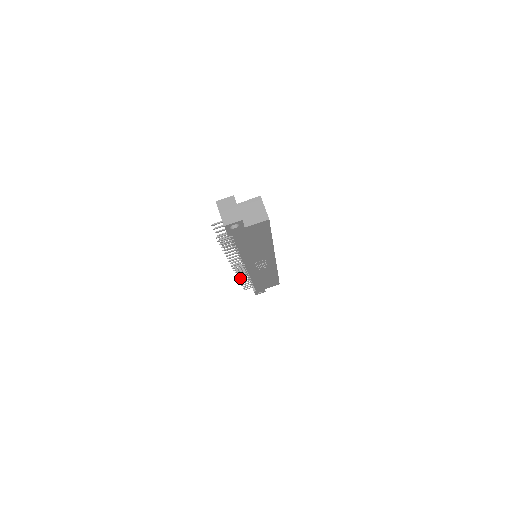
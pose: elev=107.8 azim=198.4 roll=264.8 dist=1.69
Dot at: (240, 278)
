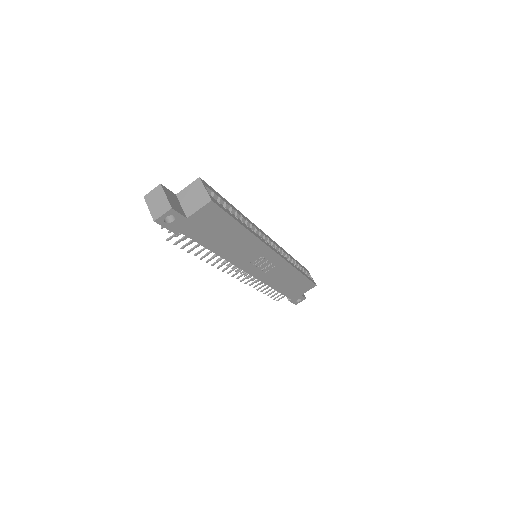
Dot at: occluded
